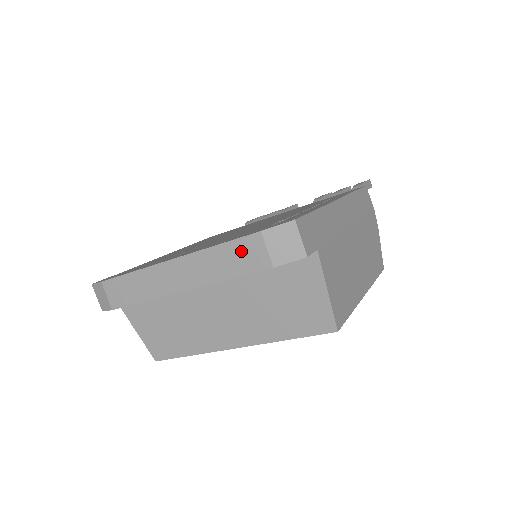
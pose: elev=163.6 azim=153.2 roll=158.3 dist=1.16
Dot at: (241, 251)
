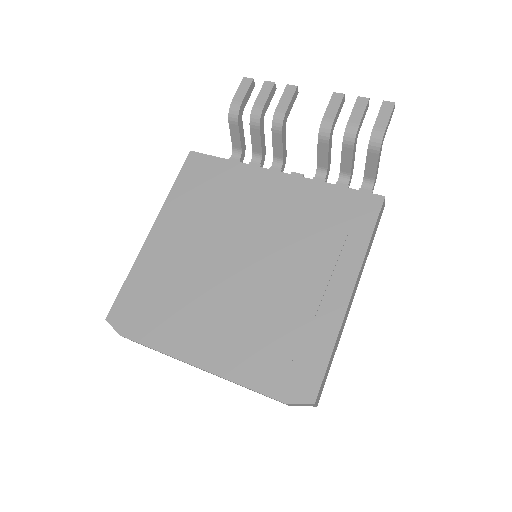
Dot at: (264, 395)
